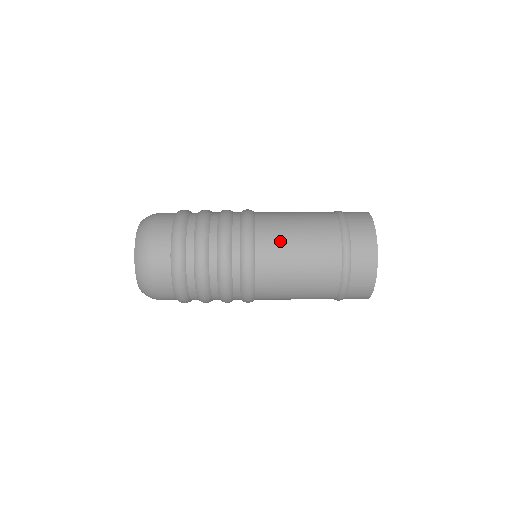
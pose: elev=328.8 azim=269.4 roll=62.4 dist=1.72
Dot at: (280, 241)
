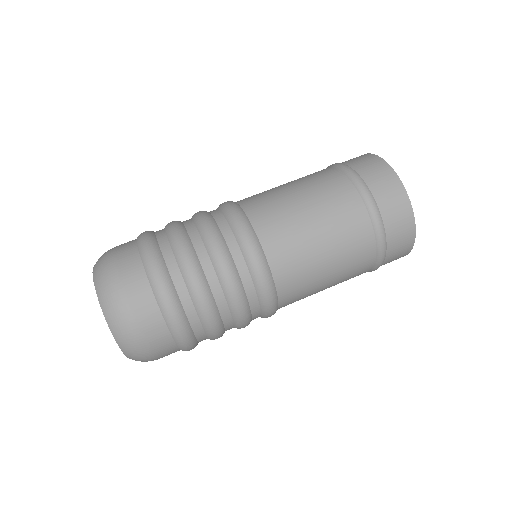
Dot at: (278, 207)
